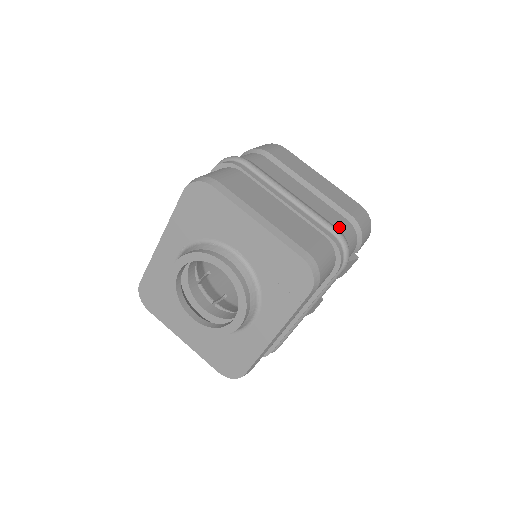
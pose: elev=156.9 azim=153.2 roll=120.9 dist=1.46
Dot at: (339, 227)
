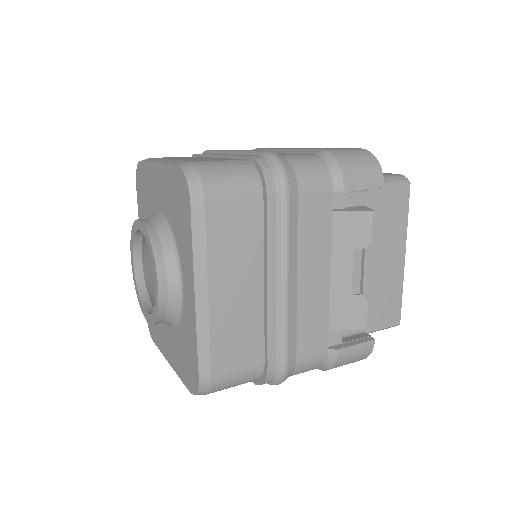
Dot at: (284, 155)
